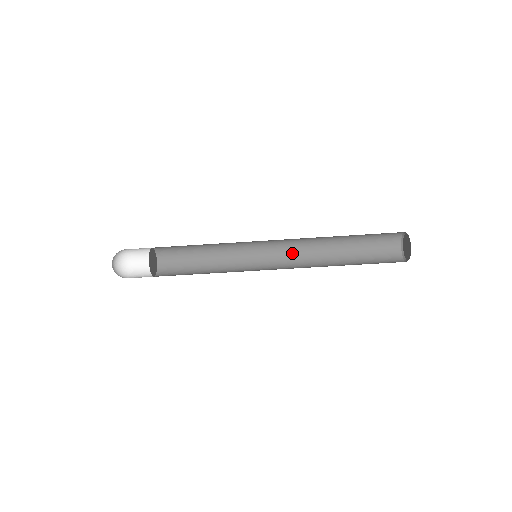
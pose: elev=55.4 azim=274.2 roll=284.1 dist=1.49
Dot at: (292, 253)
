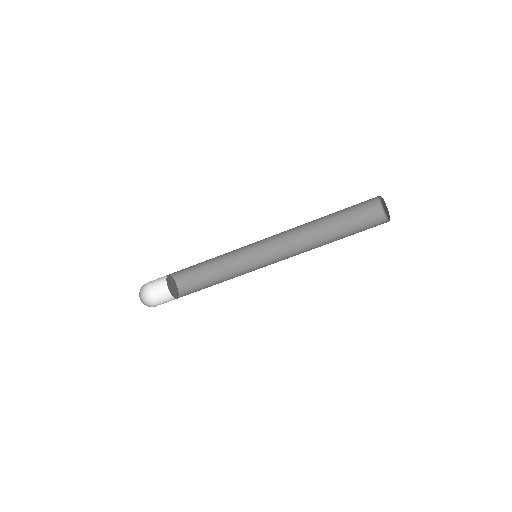
Dot at: (291, 255)
